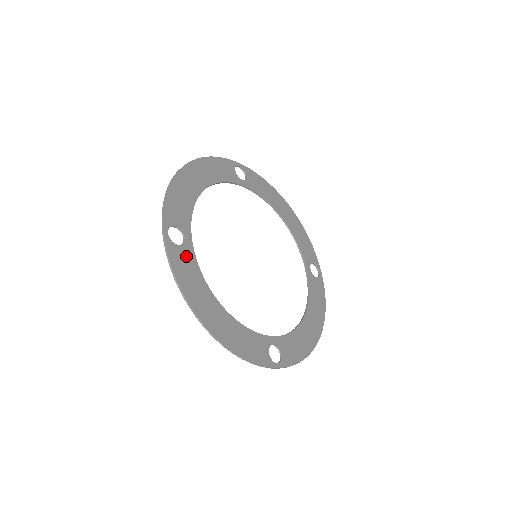
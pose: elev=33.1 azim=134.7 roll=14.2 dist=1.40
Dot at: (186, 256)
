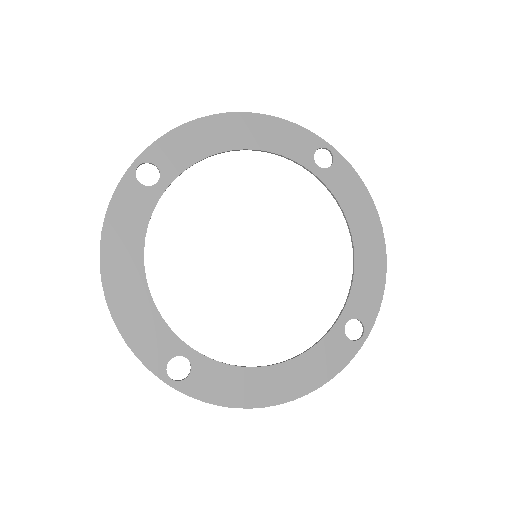
Dot at: (205, 373)
